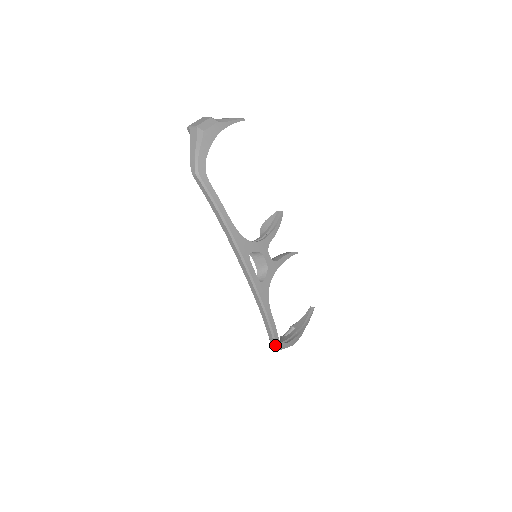
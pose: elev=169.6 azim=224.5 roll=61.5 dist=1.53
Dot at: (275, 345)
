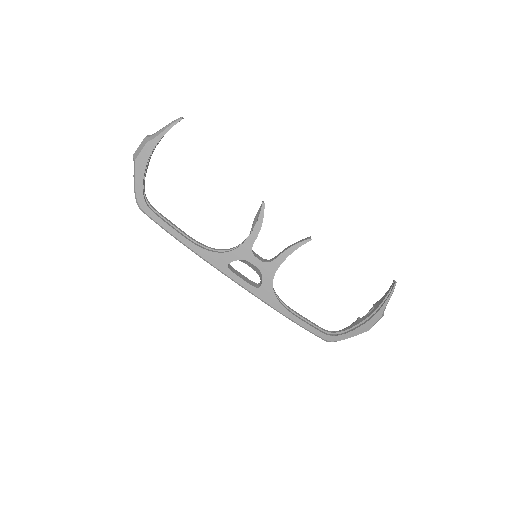
Dot at: (323, 339)
